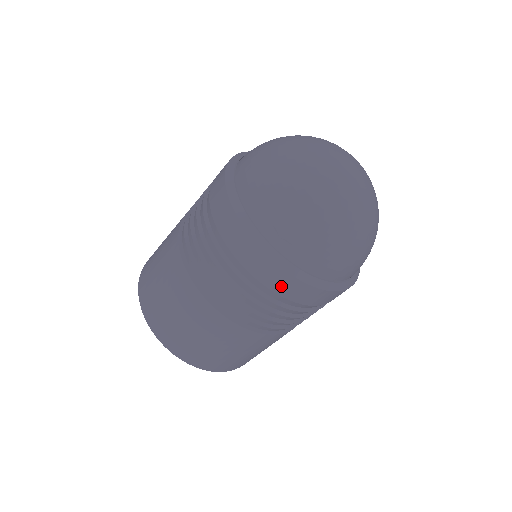
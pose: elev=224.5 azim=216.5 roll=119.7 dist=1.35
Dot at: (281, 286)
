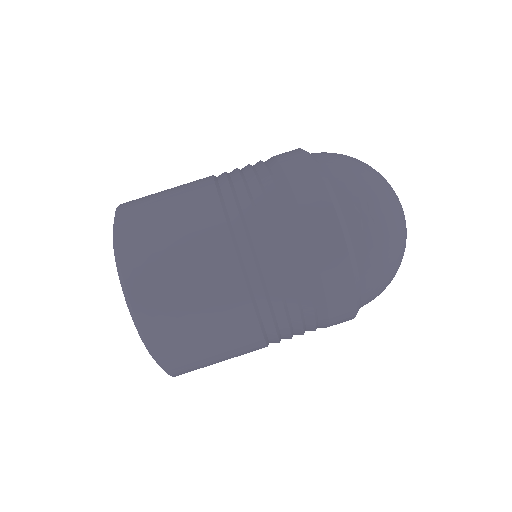
Dot at: (331, 266)
